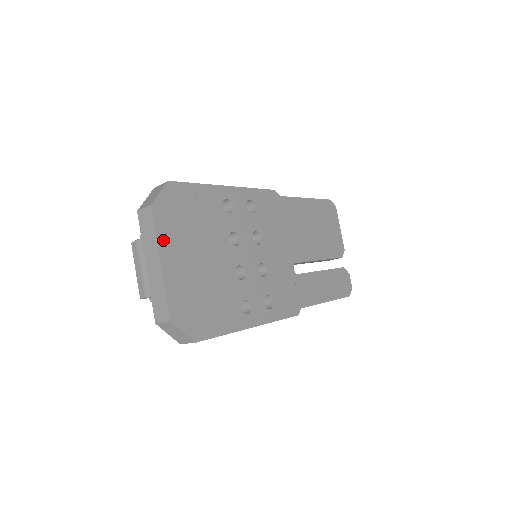
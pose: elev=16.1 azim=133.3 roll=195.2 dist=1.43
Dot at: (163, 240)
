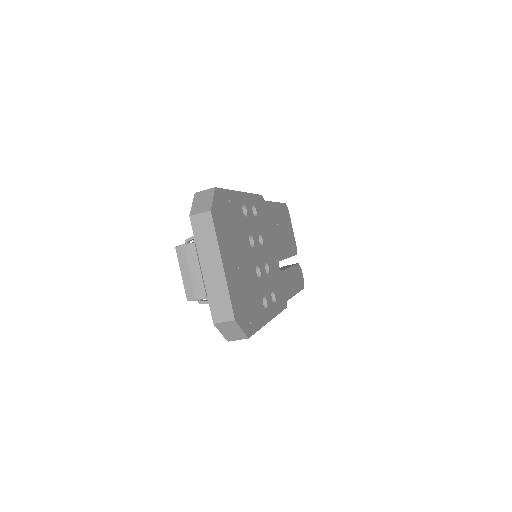
Dot at: (221, 244)
